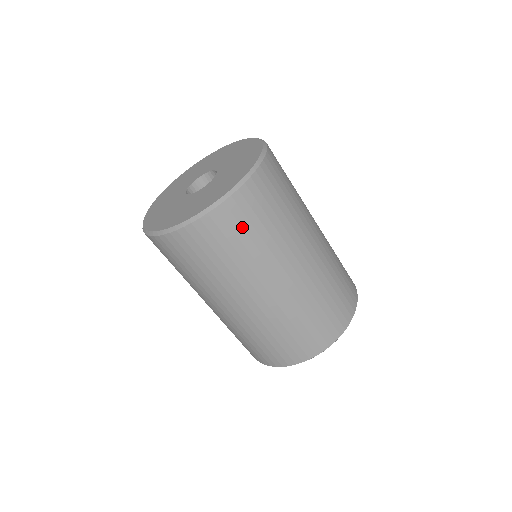
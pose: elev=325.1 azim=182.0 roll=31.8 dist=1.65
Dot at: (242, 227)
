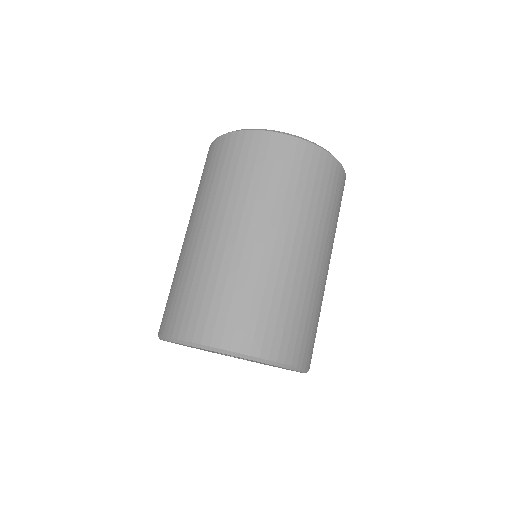
Dot at: (292, 166)
